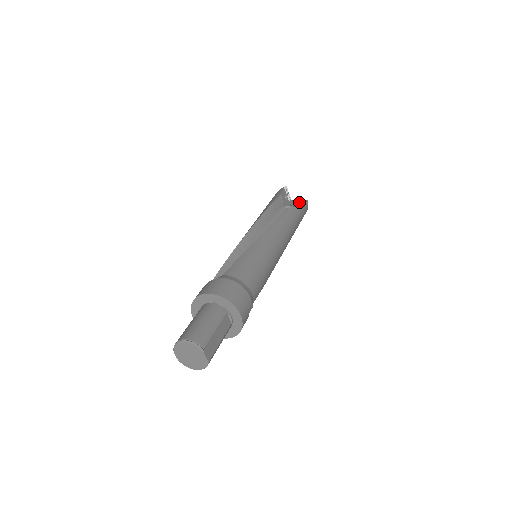
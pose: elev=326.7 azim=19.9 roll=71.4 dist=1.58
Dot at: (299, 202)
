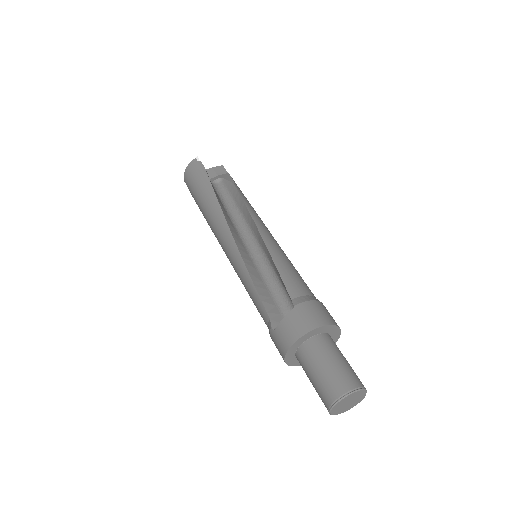
Dot at: (218, 171)
